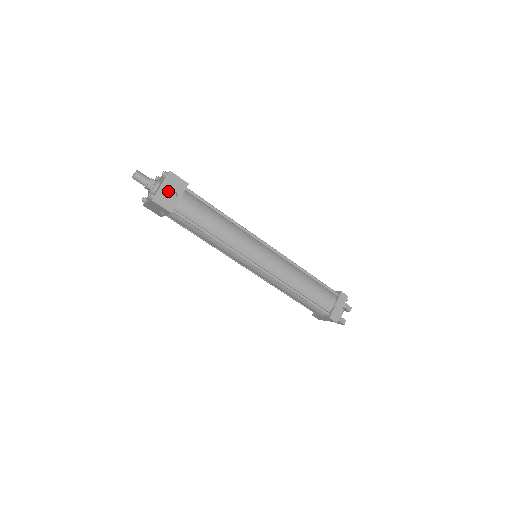
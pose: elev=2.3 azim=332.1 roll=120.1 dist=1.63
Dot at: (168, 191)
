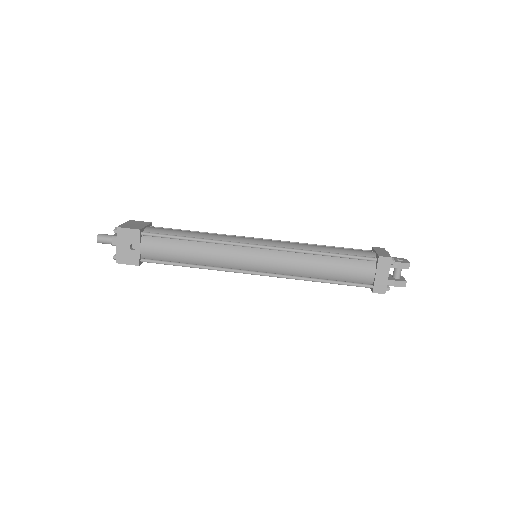
Dot at: (125, 247)
